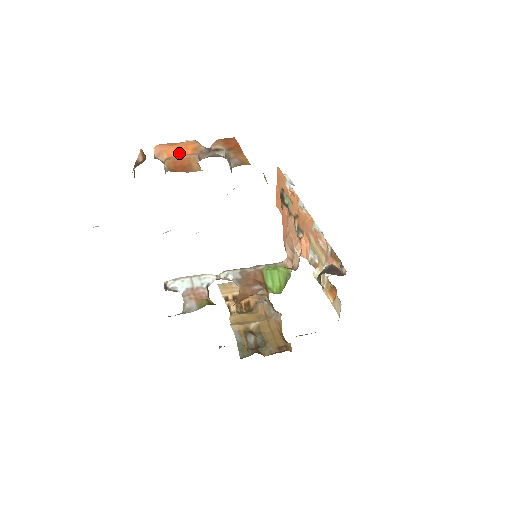
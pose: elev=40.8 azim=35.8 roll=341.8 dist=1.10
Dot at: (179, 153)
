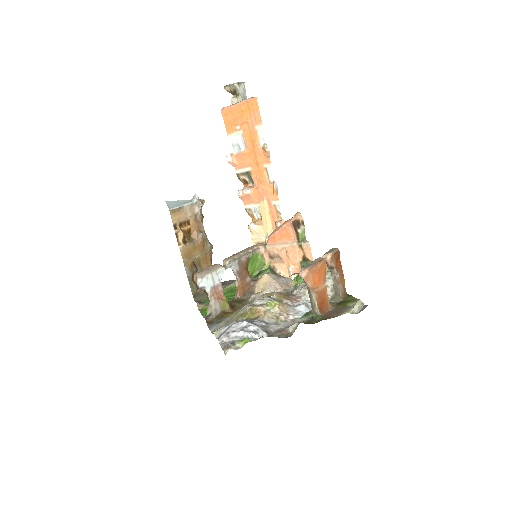
Dot at: (319, 281)
